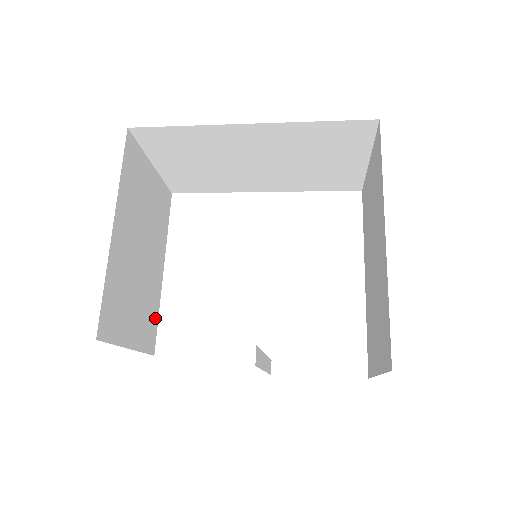
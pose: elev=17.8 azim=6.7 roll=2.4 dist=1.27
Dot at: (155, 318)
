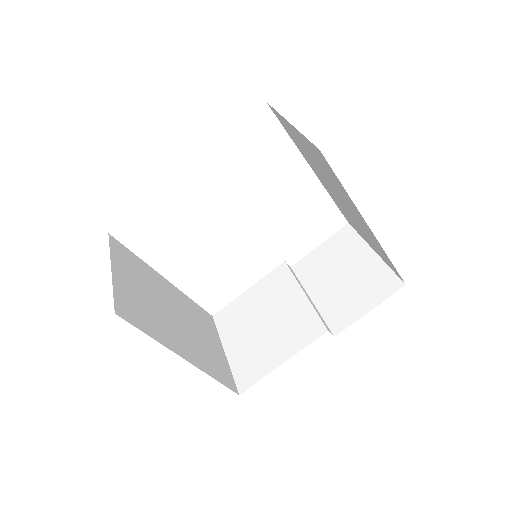
Dot at: (196, 307)
